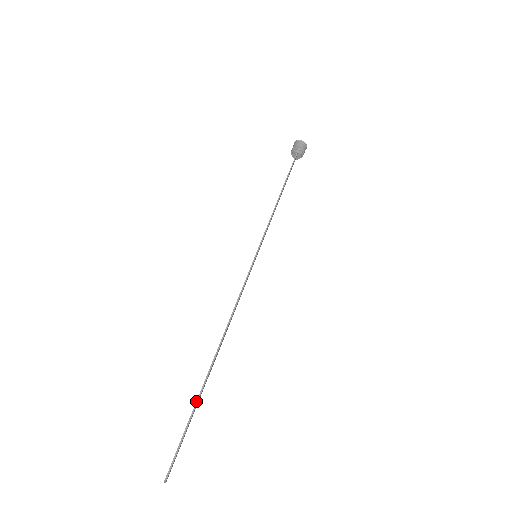
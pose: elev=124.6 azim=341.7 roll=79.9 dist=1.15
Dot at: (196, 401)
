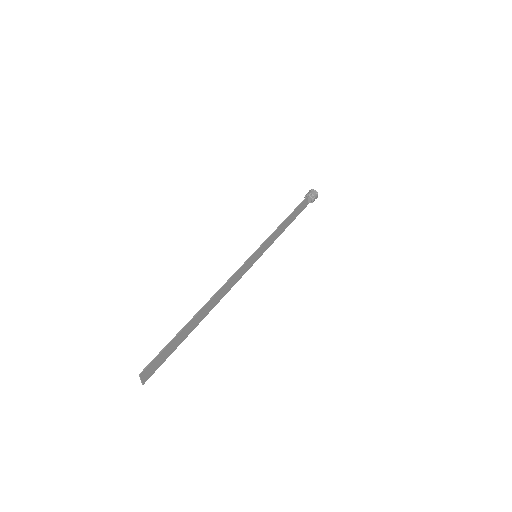
Dot at: (178, 332)
